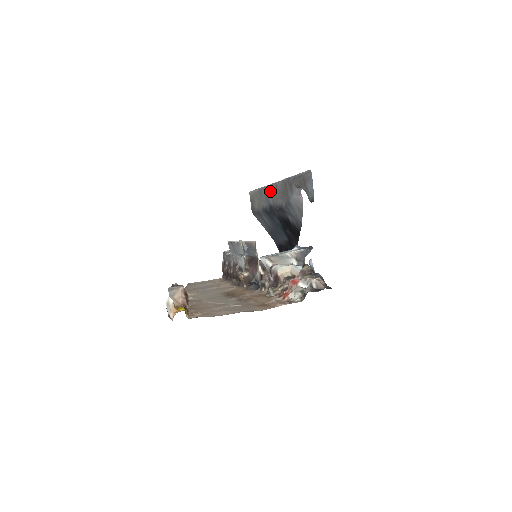
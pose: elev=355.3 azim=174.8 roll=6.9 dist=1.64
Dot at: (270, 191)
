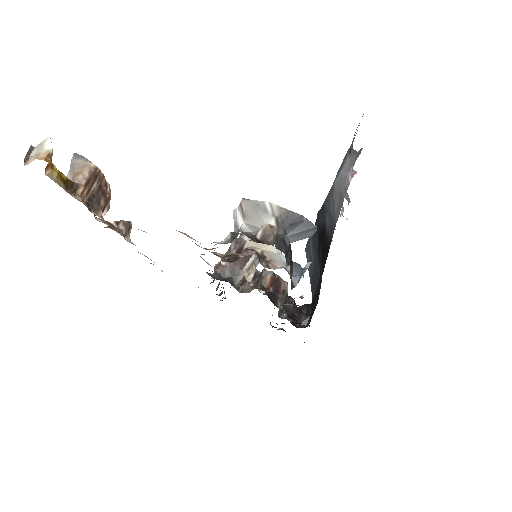
Dot at: occluded
